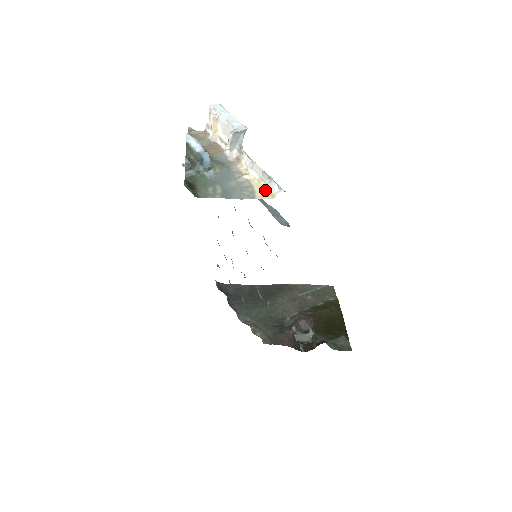
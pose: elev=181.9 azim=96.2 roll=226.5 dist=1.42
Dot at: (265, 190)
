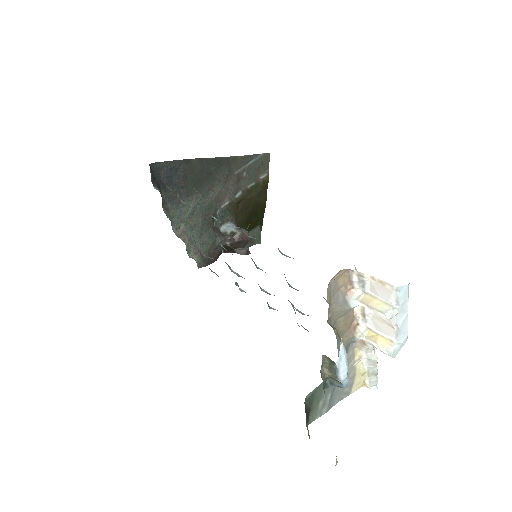
Dot at: (362, 379)
